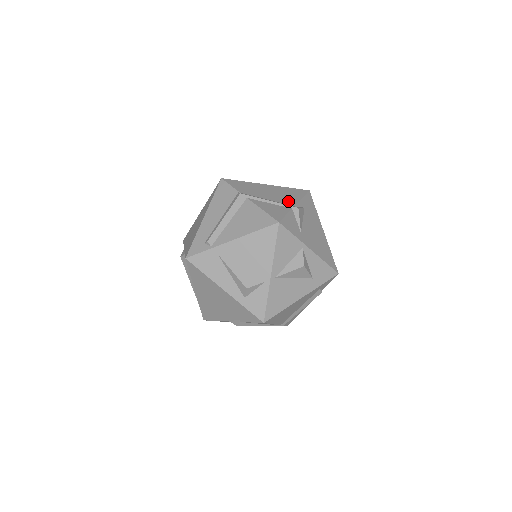
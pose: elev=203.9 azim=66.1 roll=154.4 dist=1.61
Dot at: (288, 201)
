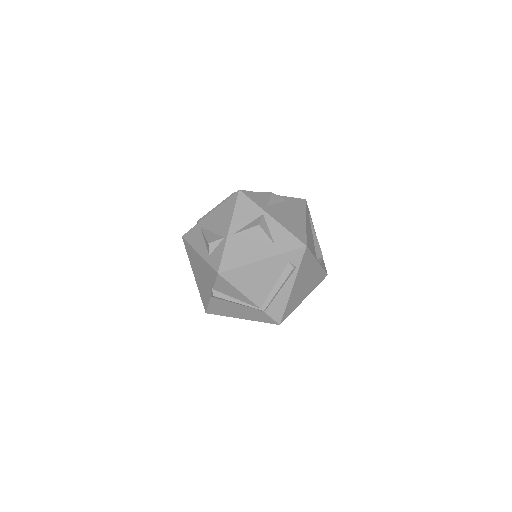
Dot at: occluded
